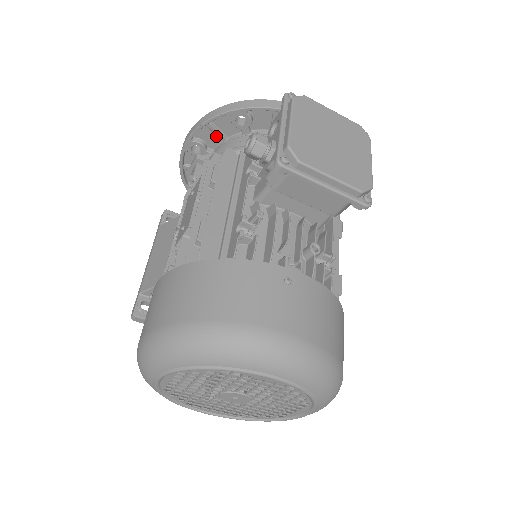
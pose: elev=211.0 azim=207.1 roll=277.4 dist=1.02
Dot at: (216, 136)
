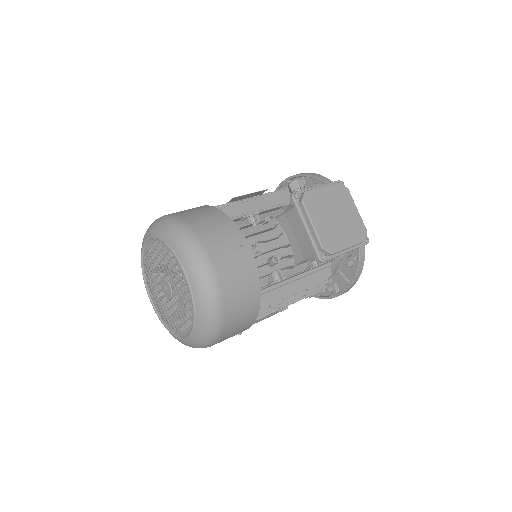
Dot at: occluded
